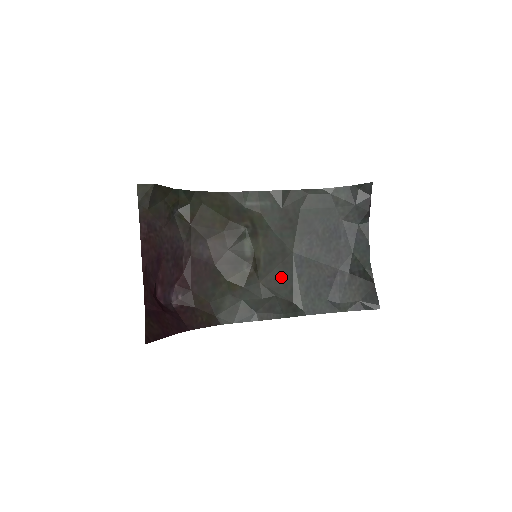
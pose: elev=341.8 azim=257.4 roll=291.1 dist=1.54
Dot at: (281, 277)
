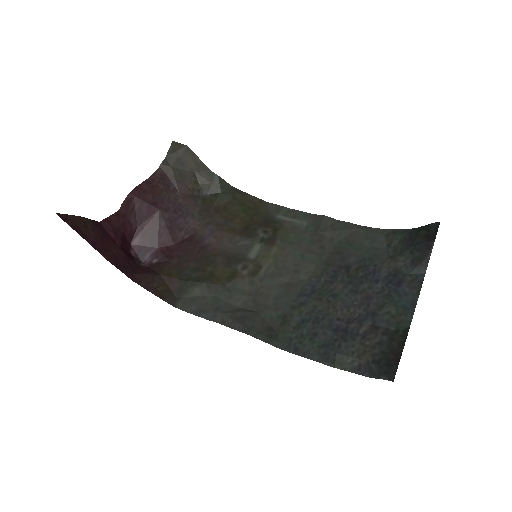
Dot at: (277, 296)
